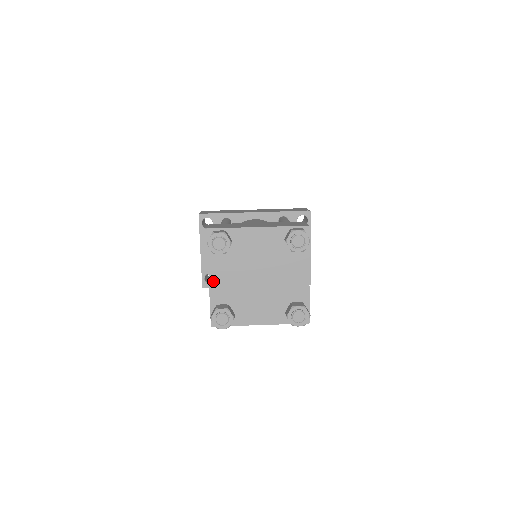
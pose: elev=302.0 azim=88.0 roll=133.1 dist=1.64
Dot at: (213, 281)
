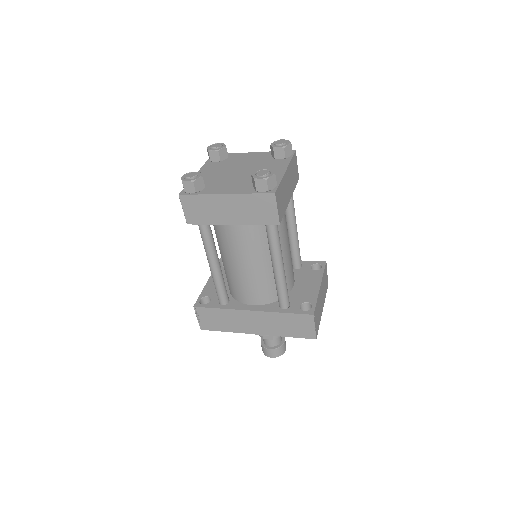
Dot at: occluded
